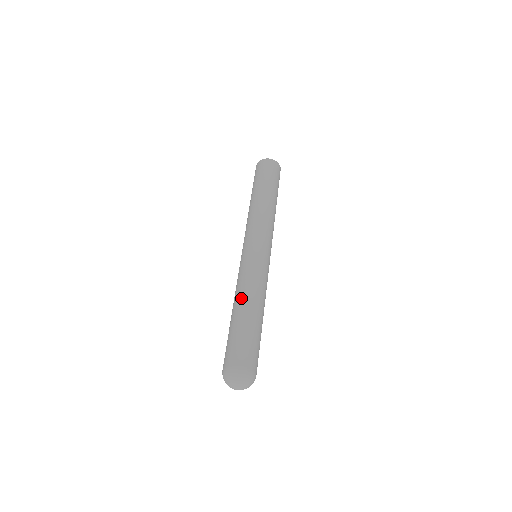
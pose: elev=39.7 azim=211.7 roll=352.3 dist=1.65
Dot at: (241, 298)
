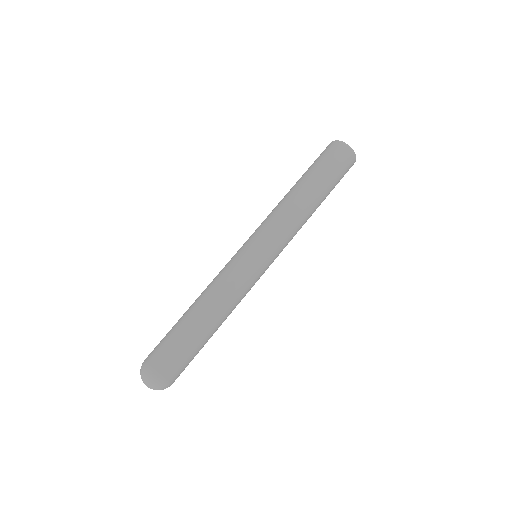
Dot at: (216, 309)
